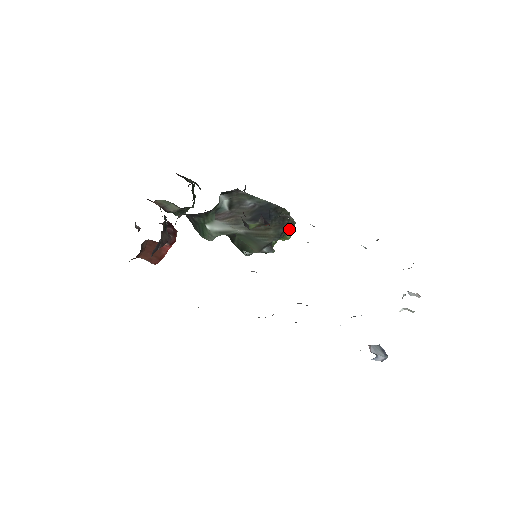
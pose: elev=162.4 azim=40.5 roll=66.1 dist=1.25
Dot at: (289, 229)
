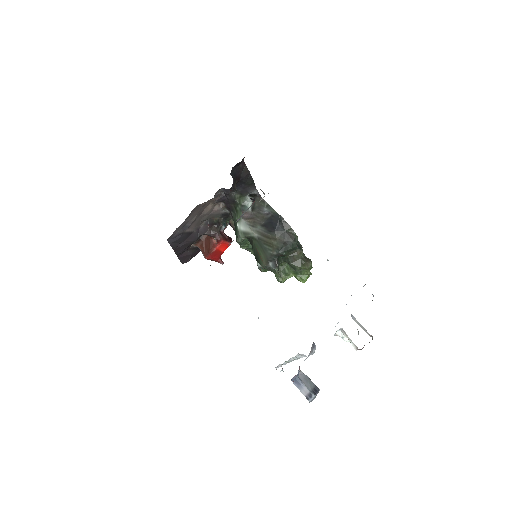
Dot at: (301, 263)
